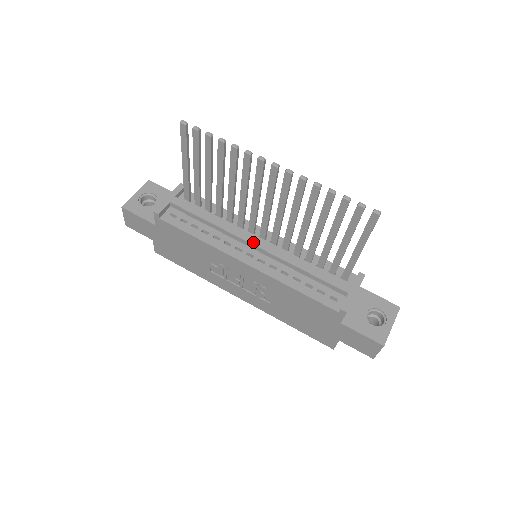
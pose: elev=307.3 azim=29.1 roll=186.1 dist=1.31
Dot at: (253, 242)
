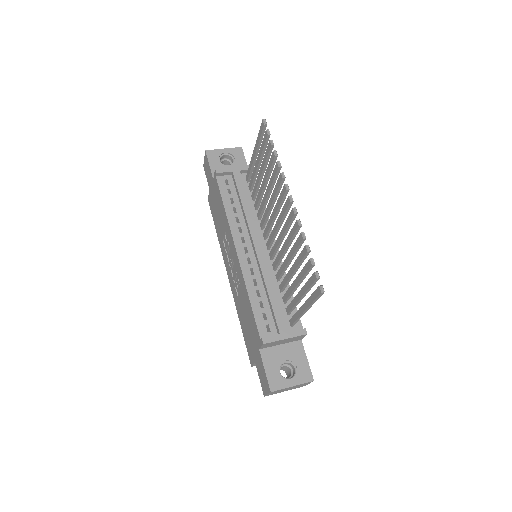
Dot at: (256, 243)
